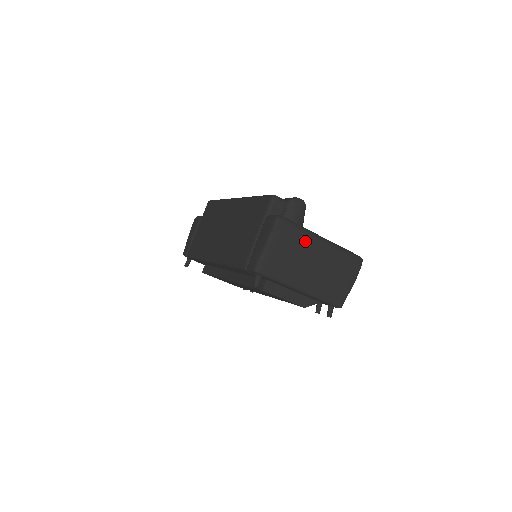
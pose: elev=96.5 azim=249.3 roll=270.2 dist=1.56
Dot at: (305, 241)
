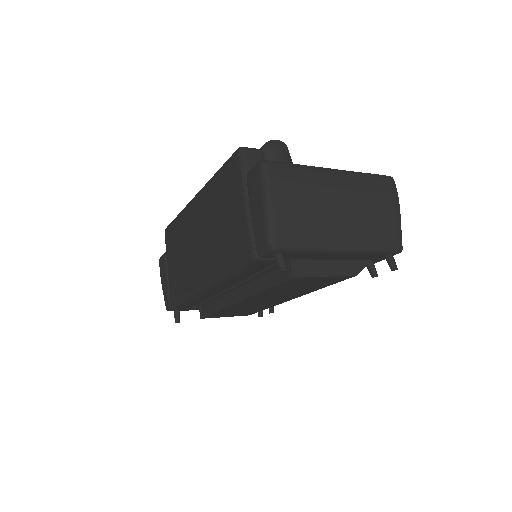
Dot at: (314, 180)
